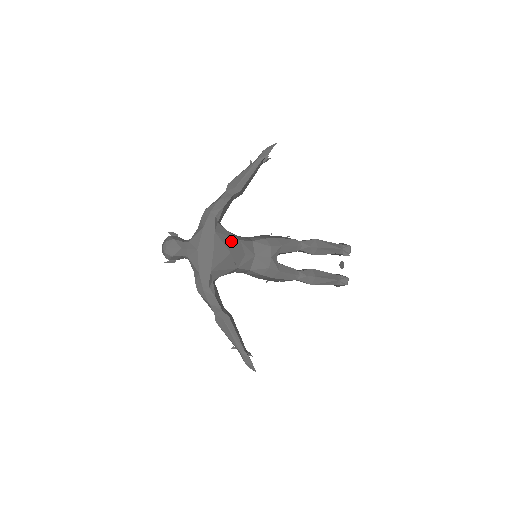
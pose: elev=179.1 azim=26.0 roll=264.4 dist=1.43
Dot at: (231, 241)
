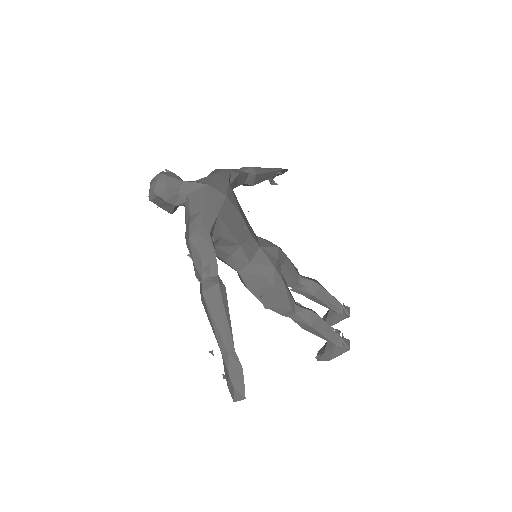
Dot at: (241, 209)
